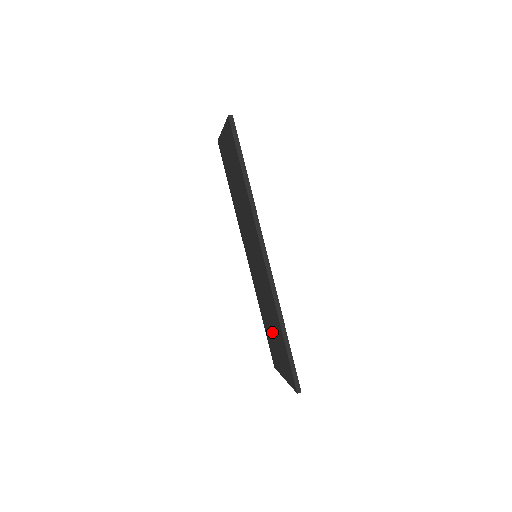
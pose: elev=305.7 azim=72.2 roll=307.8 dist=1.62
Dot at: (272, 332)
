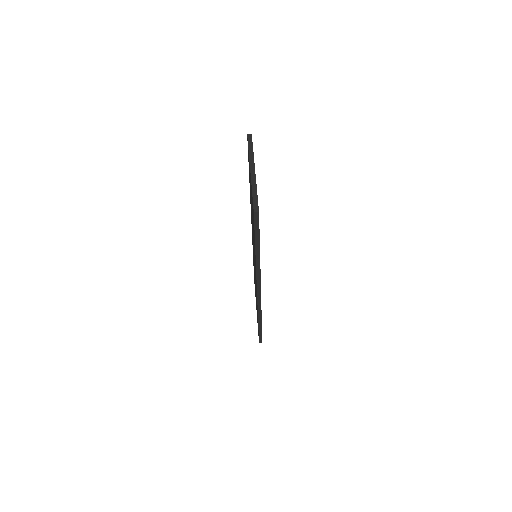
Dot at: (255, 290)
